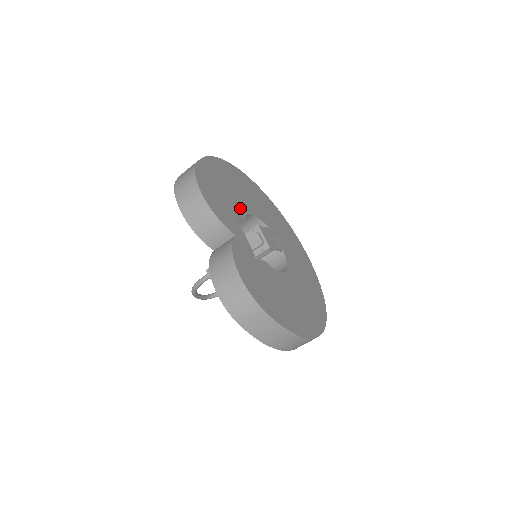
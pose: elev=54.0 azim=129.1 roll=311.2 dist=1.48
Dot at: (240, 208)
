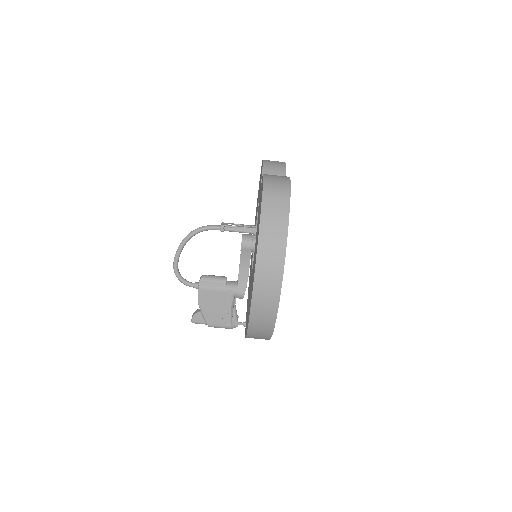
Dot at: occluded
